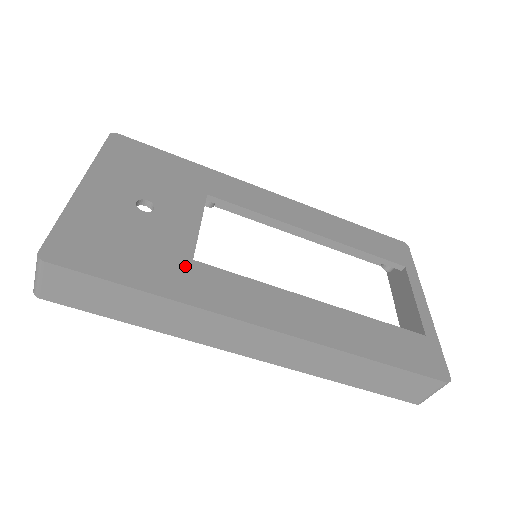
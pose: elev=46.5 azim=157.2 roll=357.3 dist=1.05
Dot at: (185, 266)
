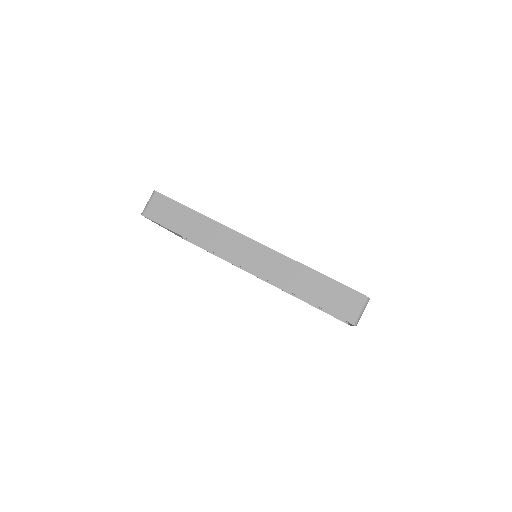
Dot at: occluded
